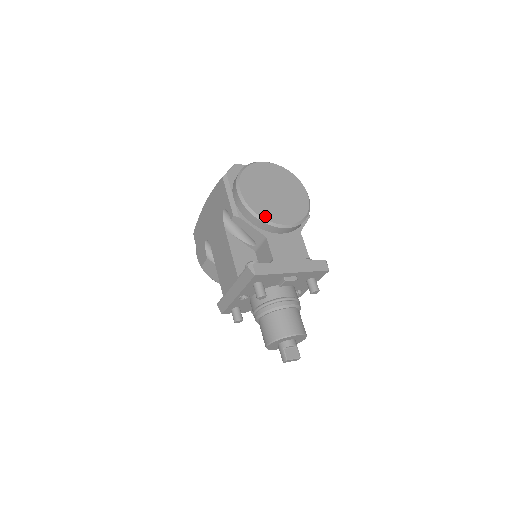
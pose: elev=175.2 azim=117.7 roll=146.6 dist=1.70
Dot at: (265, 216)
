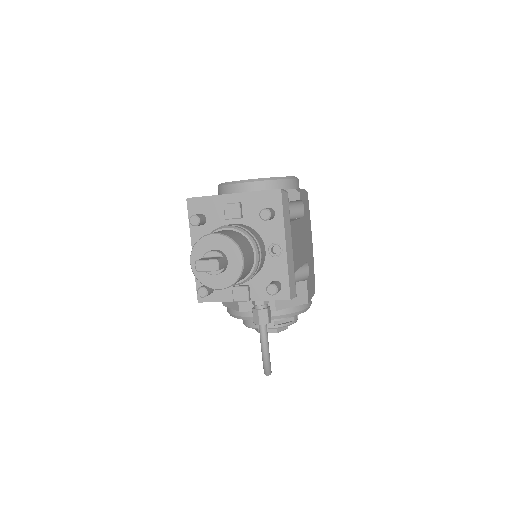
Dot at: occluded
